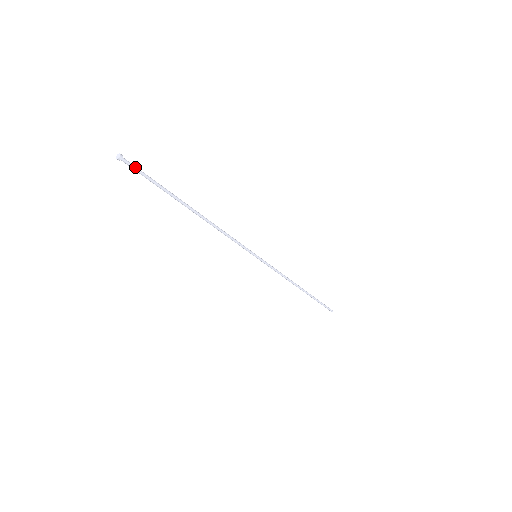
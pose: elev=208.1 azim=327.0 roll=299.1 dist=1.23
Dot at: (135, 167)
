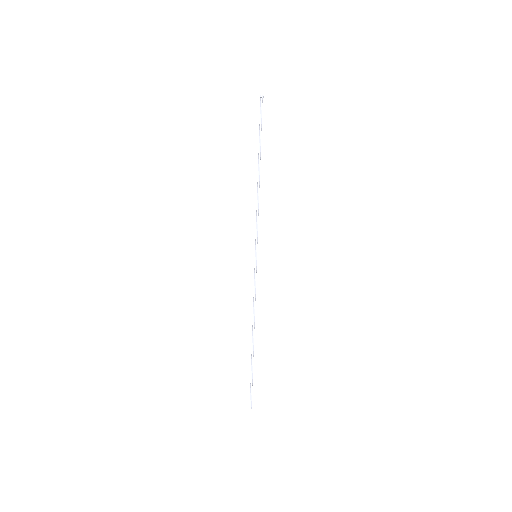
Dot at: occluded
